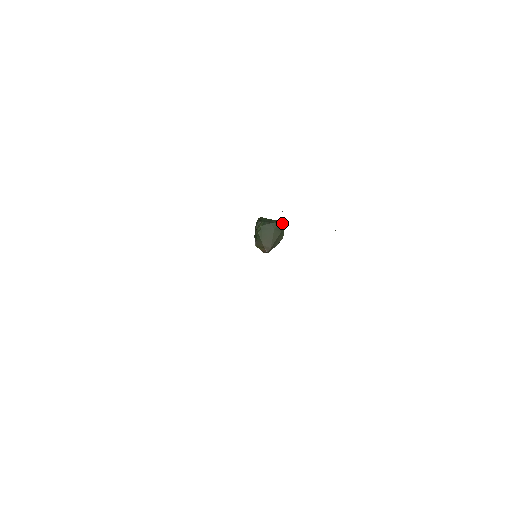
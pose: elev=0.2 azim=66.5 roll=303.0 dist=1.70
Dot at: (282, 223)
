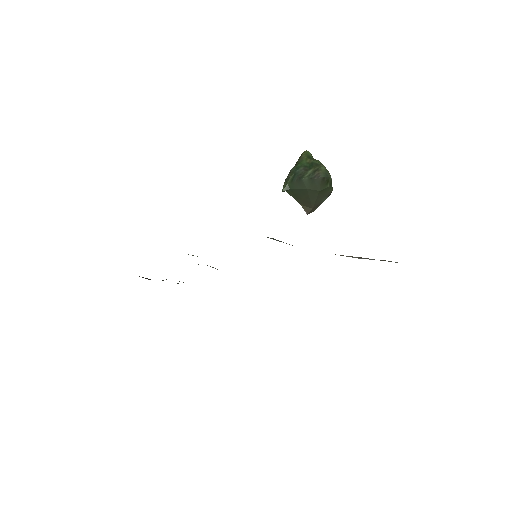
Dot at: (319, 177)
